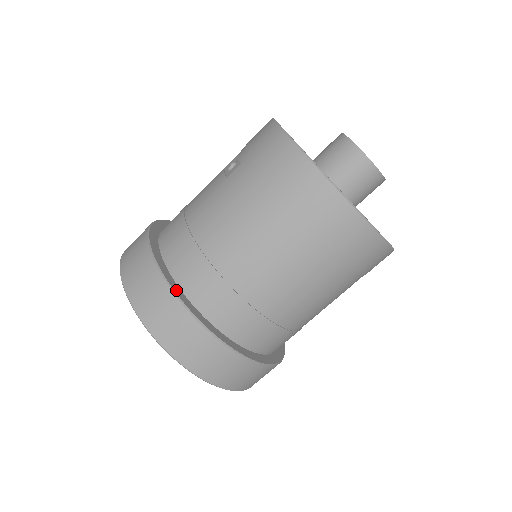
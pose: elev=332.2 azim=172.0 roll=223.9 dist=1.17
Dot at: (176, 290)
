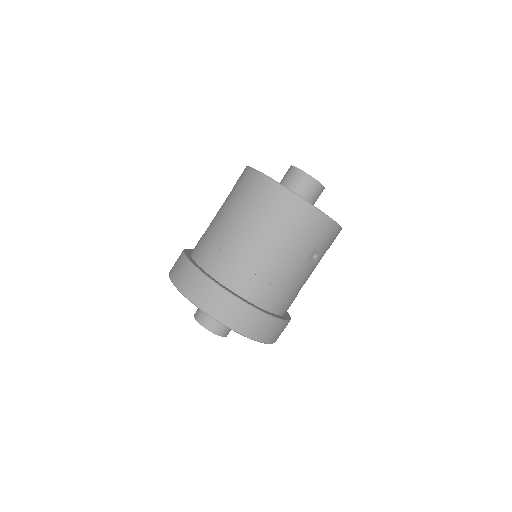
Dot at: (186, 253)
